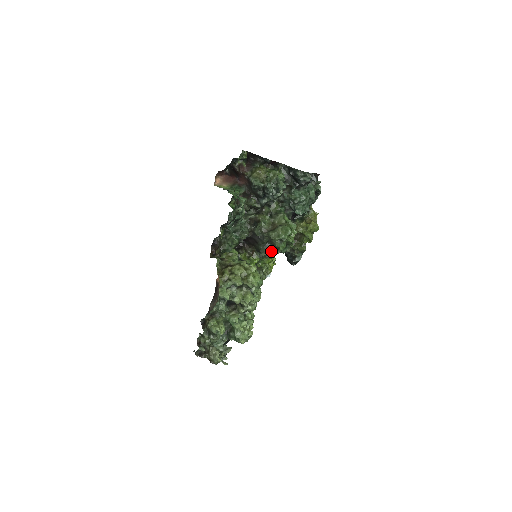
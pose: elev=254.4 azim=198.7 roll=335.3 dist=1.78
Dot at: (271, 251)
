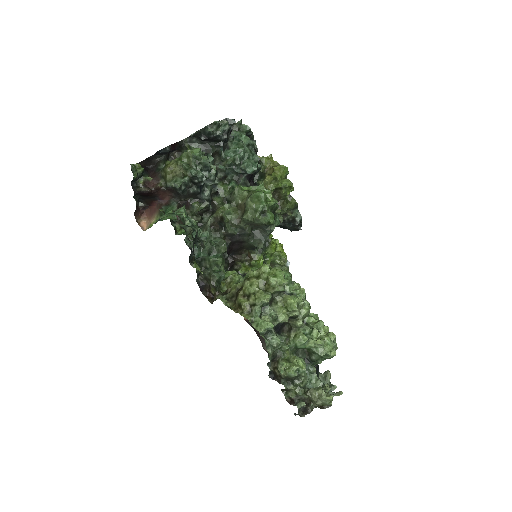
Dot at: (265, 235)
